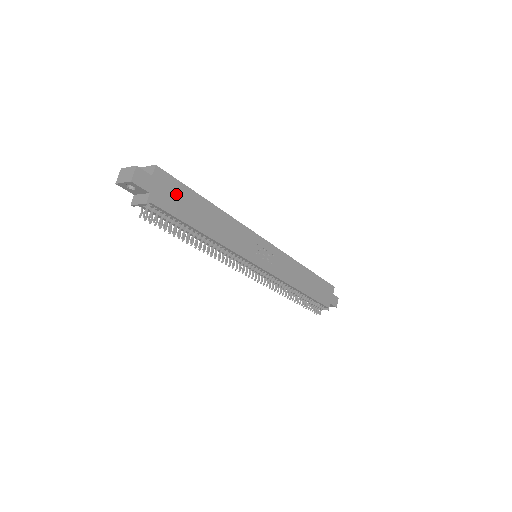
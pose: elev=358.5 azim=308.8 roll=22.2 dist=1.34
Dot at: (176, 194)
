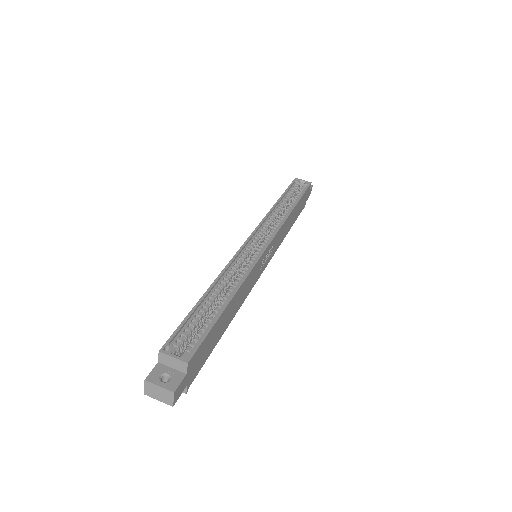
Dot at: (205, 347)
